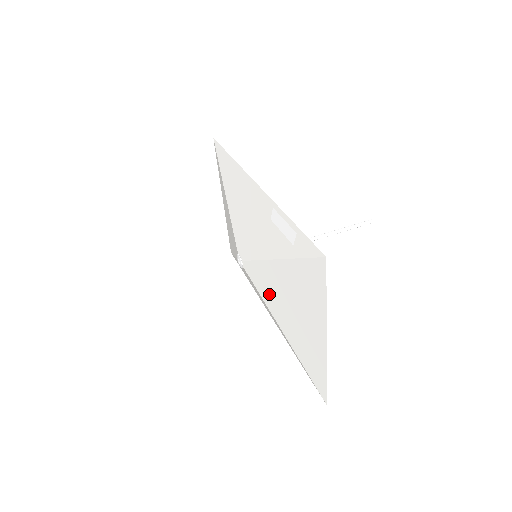
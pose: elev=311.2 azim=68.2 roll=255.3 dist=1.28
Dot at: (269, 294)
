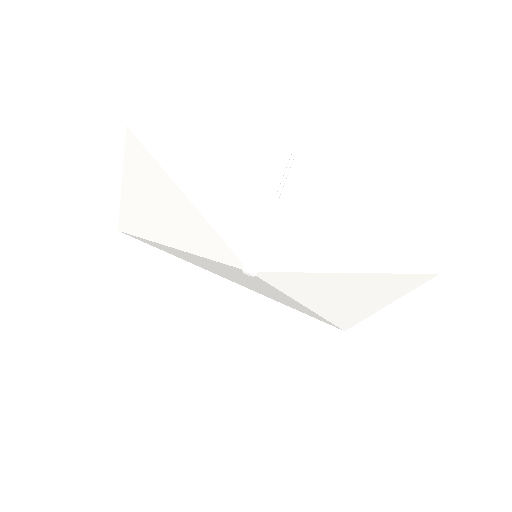
Dot at: (301, 289)
